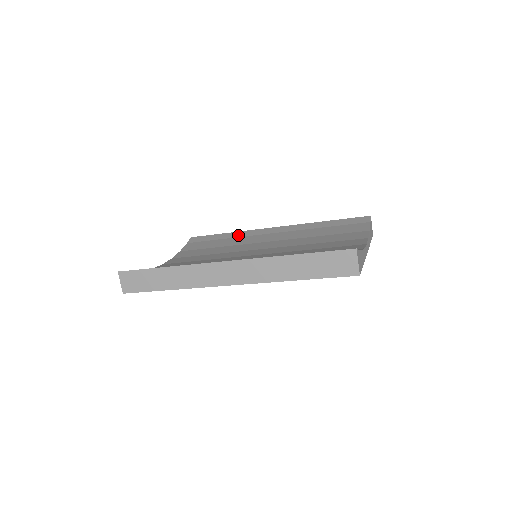
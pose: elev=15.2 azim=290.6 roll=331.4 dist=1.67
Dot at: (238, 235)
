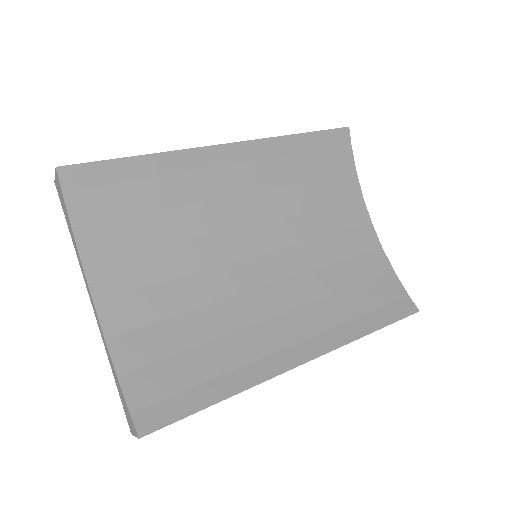
Dot at: (172, 167)
